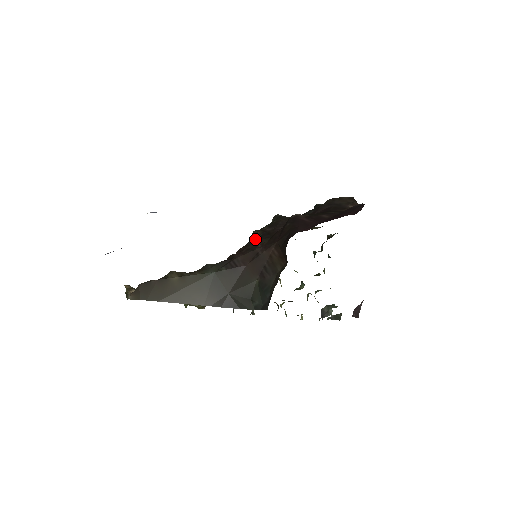
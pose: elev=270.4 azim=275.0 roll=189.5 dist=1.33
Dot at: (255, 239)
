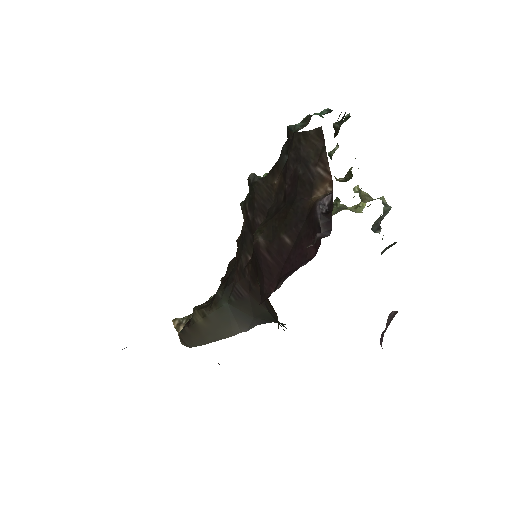
Dot at: (242, 242)
